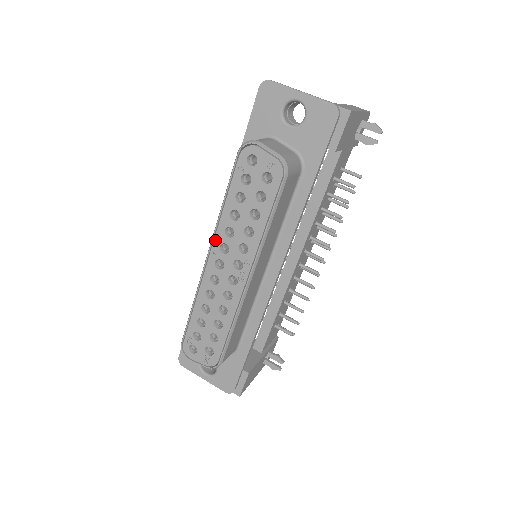
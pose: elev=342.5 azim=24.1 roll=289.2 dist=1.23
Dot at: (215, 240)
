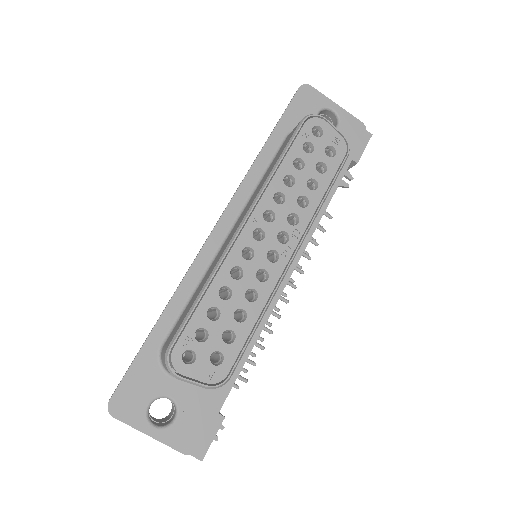
Dot at: (259, 204)
